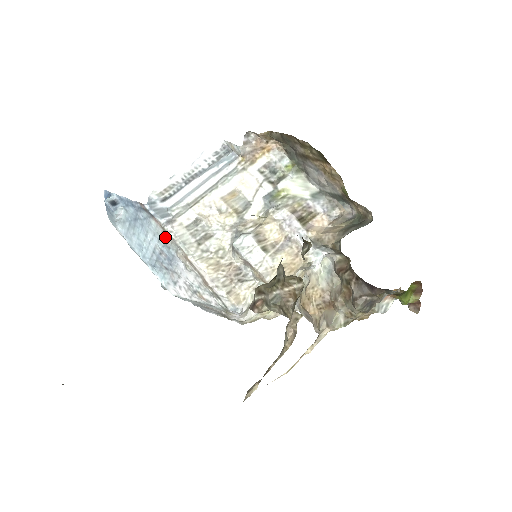
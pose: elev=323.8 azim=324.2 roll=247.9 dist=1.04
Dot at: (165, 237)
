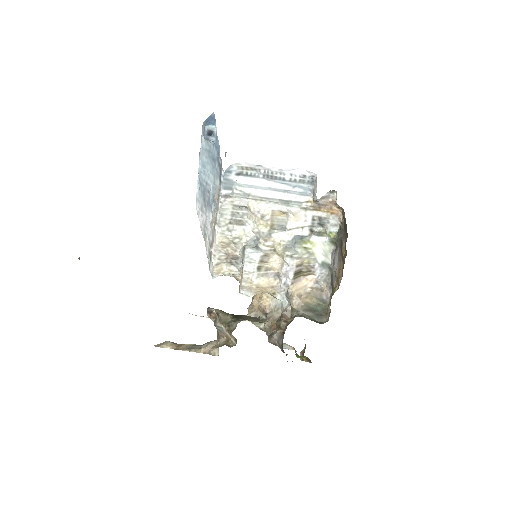
Dot at: (216, 197)
